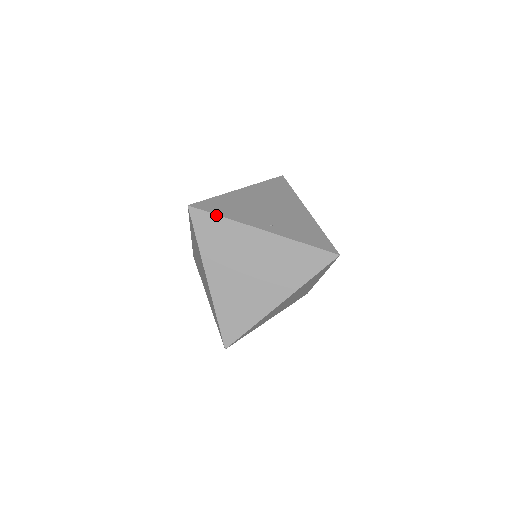
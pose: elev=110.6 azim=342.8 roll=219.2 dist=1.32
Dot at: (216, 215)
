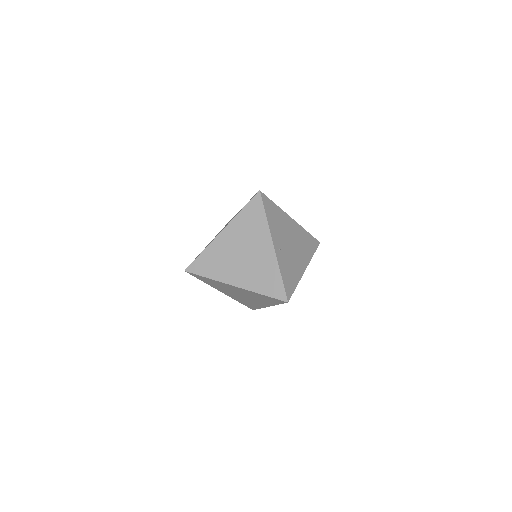
Dot at: (265, 211)
